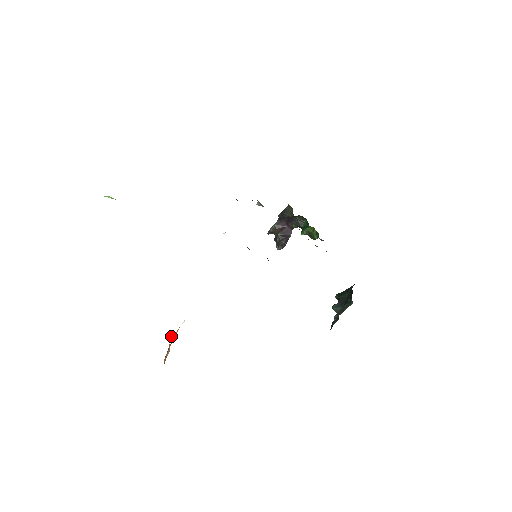
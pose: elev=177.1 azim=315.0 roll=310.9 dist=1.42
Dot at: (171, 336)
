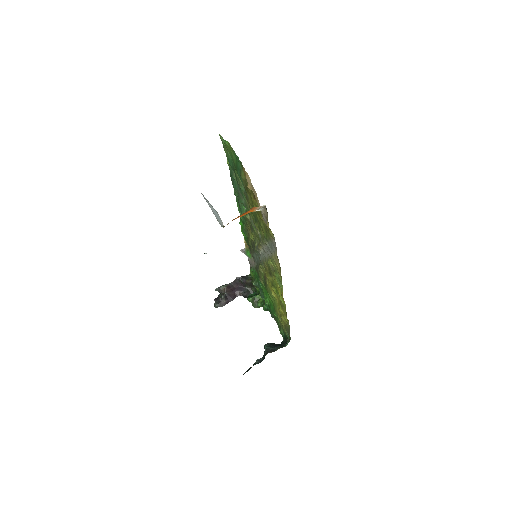
Dot at: occluded
